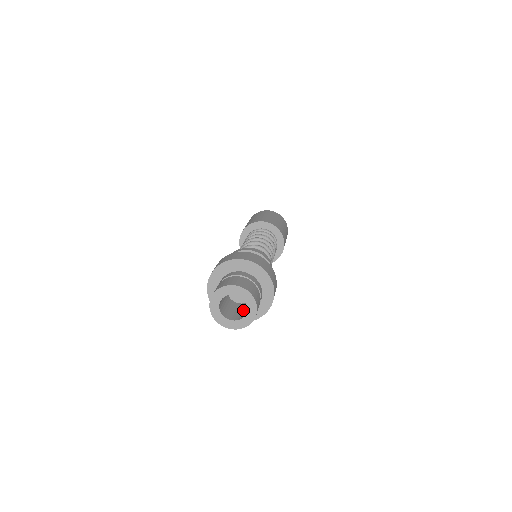
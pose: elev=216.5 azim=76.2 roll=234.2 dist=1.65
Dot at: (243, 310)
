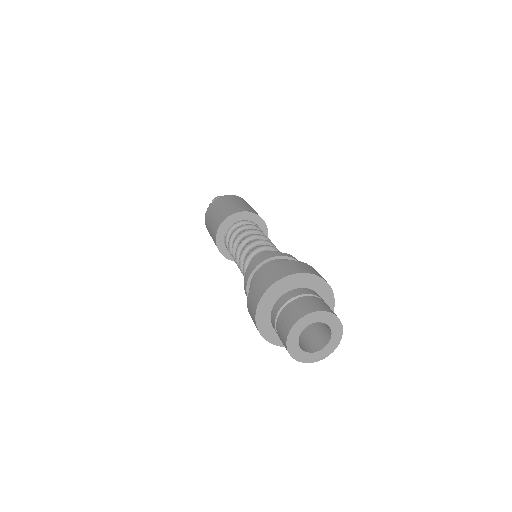
Dot at: (300, 338)
